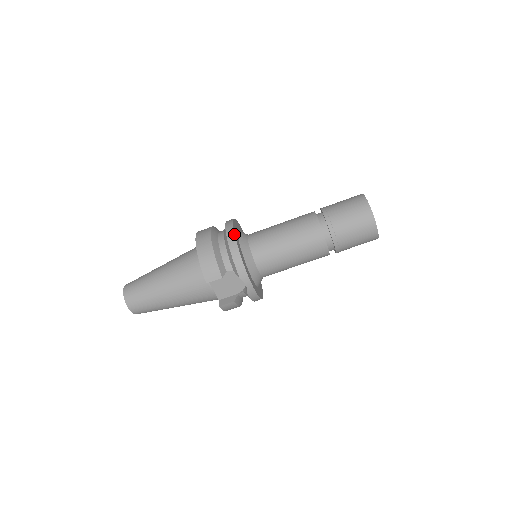
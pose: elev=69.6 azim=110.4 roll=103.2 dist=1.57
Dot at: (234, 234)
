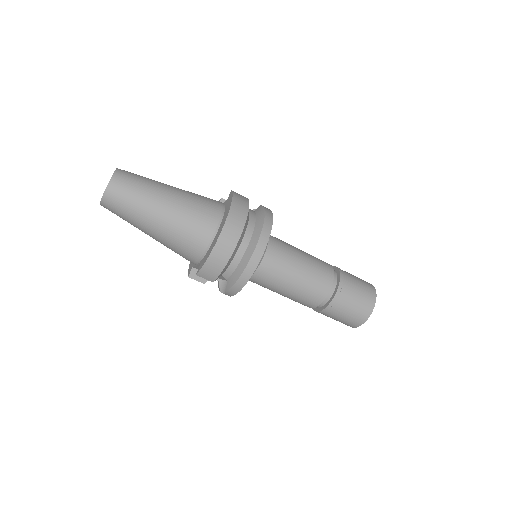
Dot at: (258, 263)
